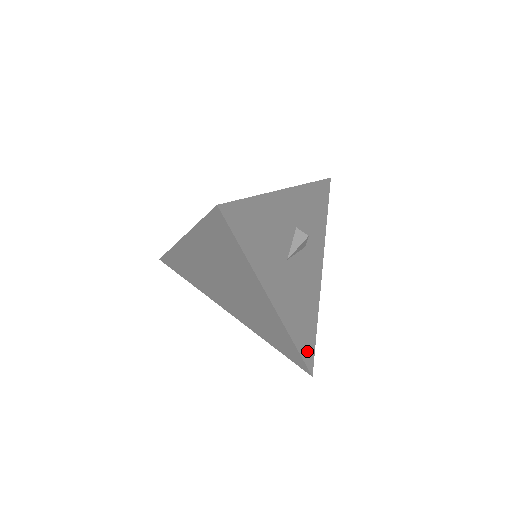
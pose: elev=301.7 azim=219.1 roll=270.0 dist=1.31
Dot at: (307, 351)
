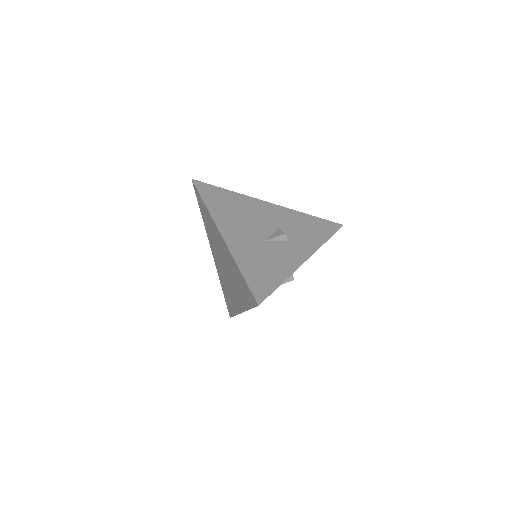
Dot at: occluded
